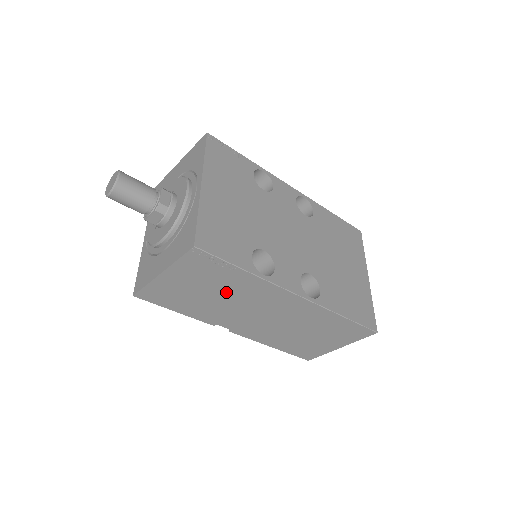
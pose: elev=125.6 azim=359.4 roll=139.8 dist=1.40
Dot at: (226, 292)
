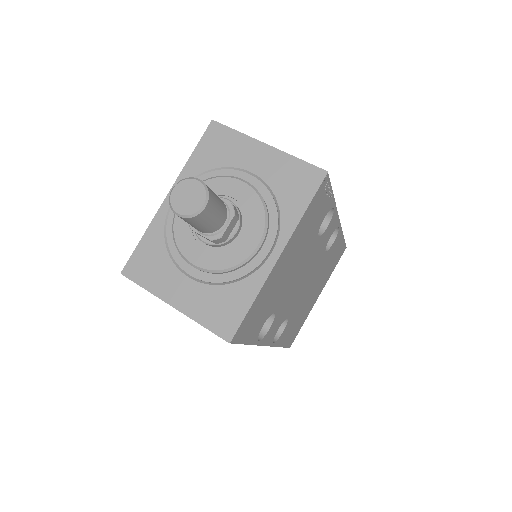
Dot at: occluded
